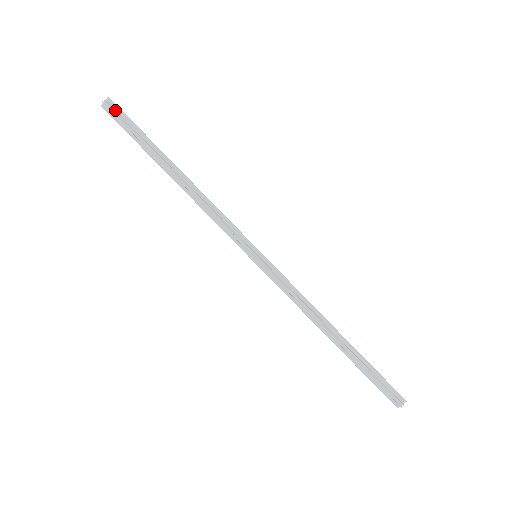
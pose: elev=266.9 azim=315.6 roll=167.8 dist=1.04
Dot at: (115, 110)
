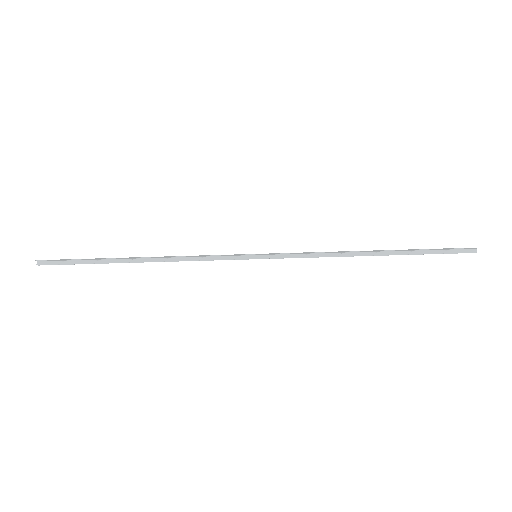
Dot at: (51, 262)
